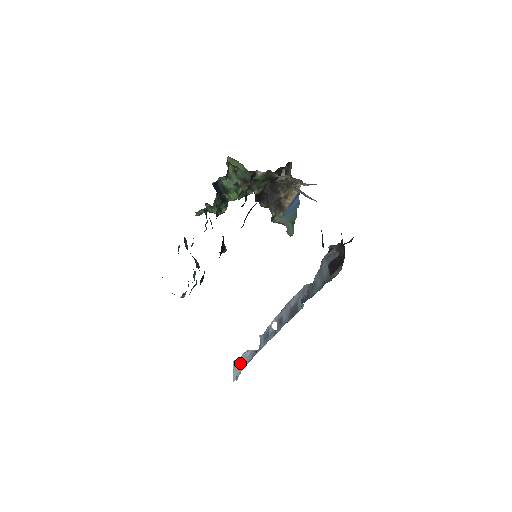
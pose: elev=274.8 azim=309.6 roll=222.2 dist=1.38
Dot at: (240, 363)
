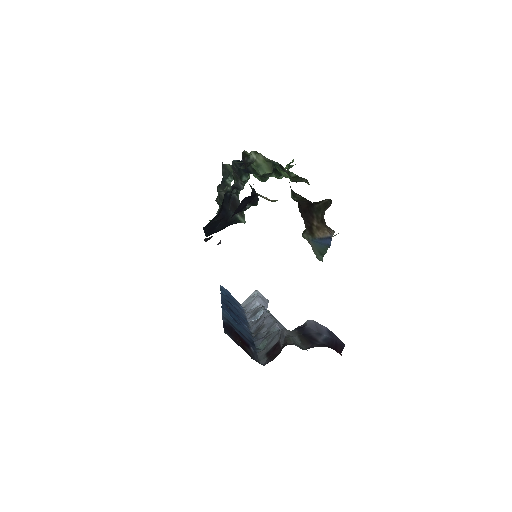
Dot at: (250, 301)
